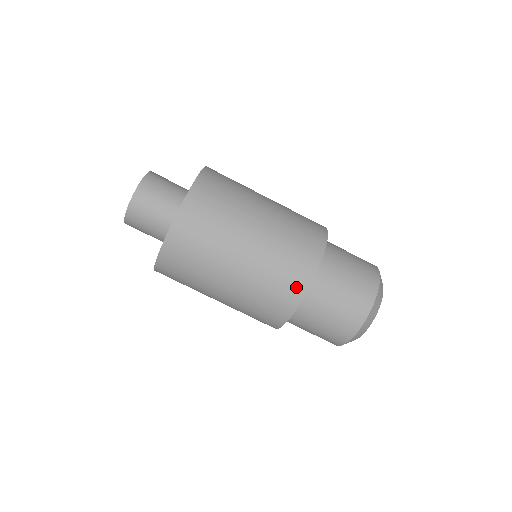
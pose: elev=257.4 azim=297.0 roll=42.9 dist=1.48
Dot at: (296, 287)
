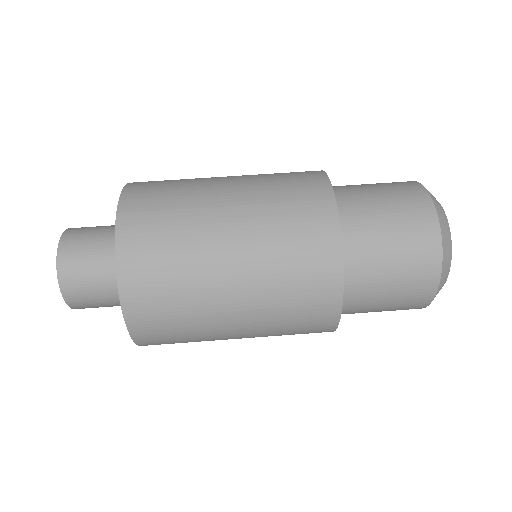
Dot at: (325, 261)
